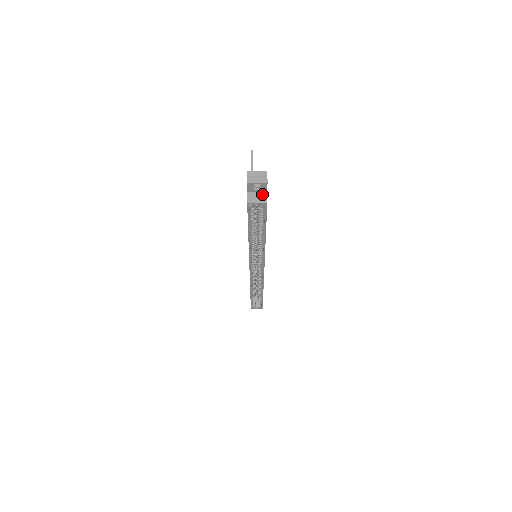
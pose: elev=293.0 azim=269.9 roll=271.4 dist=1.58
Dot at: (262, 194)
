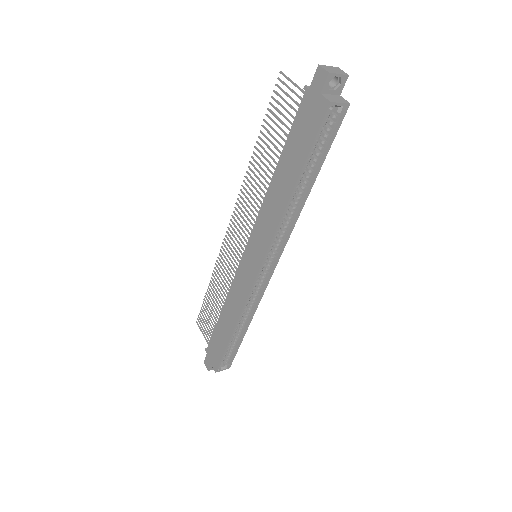
Dot at: (337, 96)
